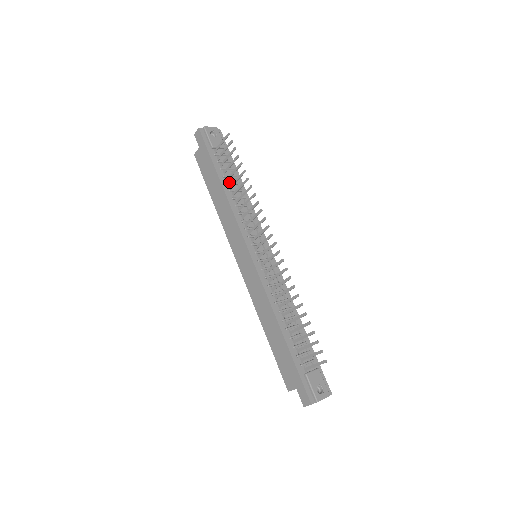
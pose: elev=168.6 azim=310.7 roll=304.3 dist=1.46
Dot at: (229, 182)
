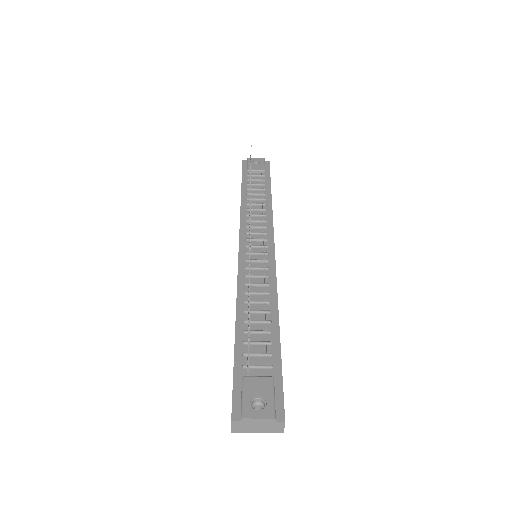
Dot at: (251, 193)
